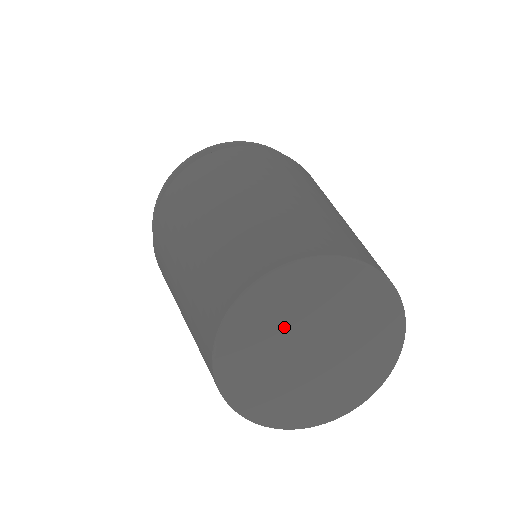
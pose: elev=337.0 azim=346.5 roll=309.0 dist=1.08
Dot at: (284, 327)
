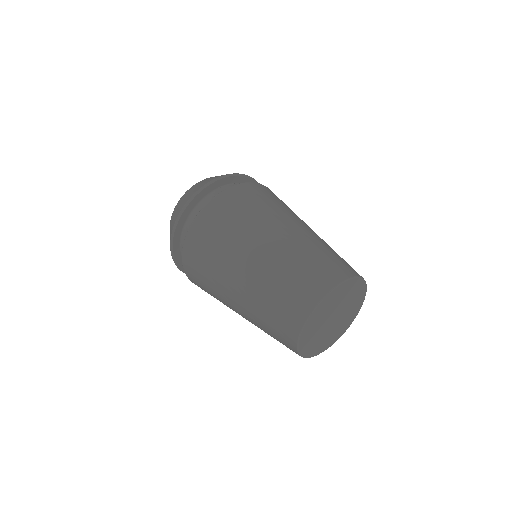
Dot at: (338, 303)
